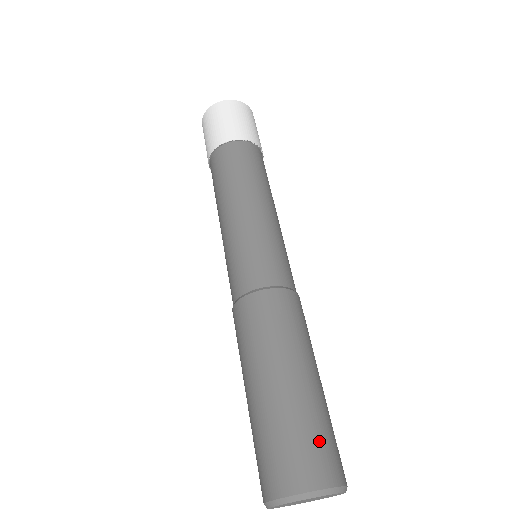
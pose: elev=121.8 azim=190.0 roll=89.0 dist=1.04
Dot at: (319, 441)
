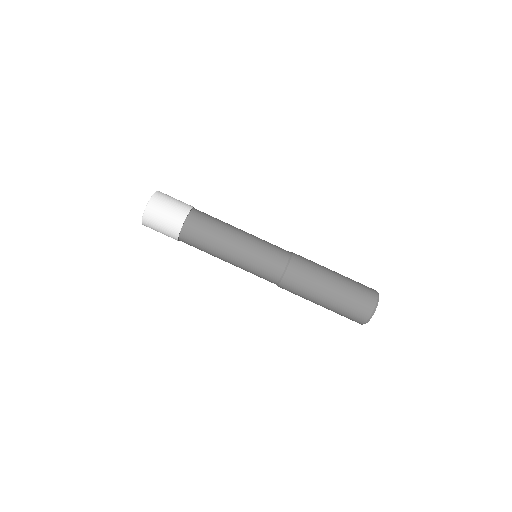
Dot at: (352, 310)
